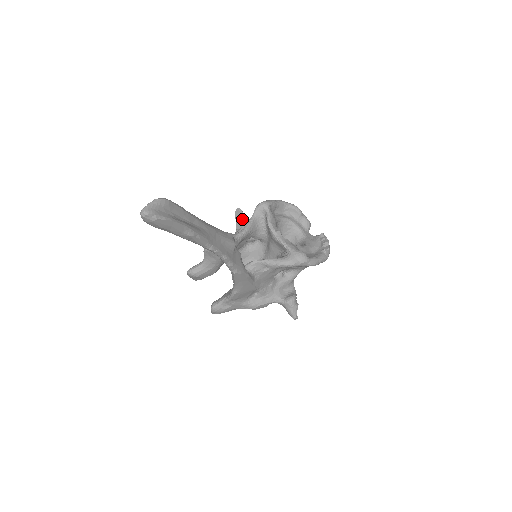
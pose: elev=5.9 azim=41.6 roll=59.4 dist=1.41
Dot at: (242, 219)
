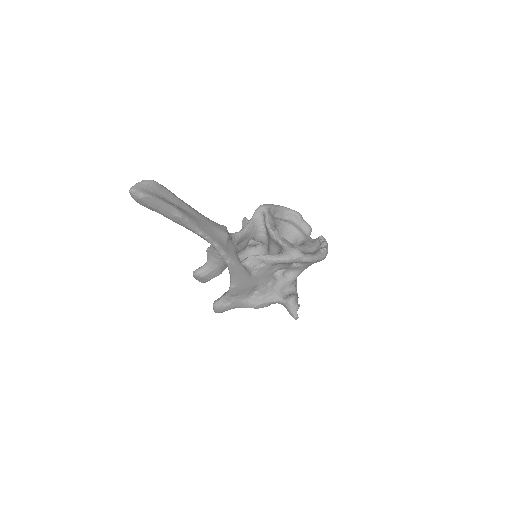
Dot at: occluded
